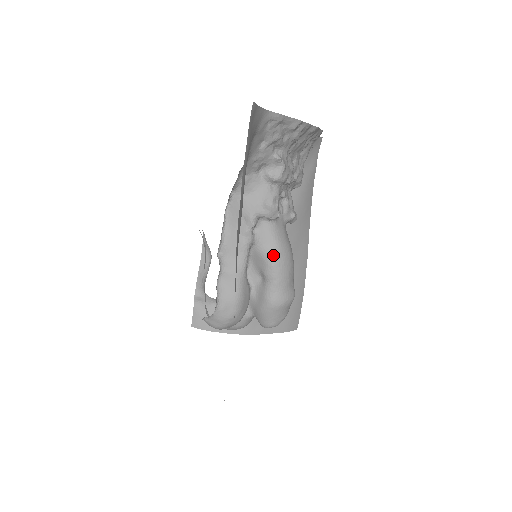
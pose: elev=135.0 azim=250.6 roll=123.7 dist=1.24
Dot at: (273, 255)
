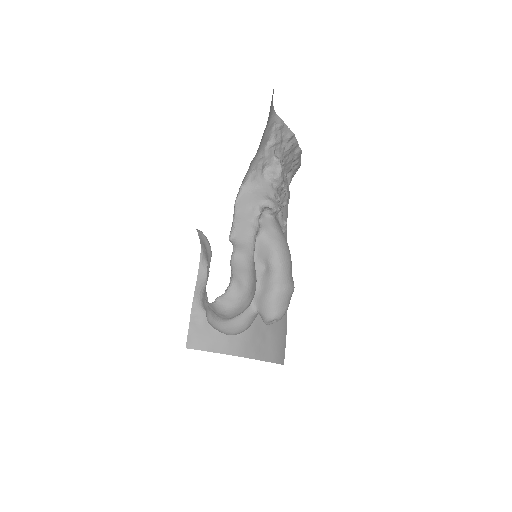
Dot at: (276, 242)
